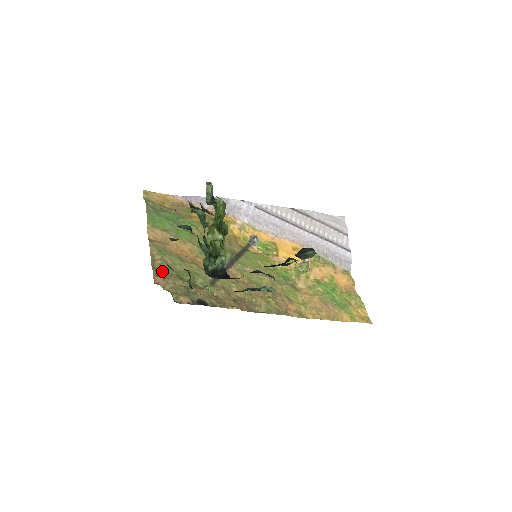
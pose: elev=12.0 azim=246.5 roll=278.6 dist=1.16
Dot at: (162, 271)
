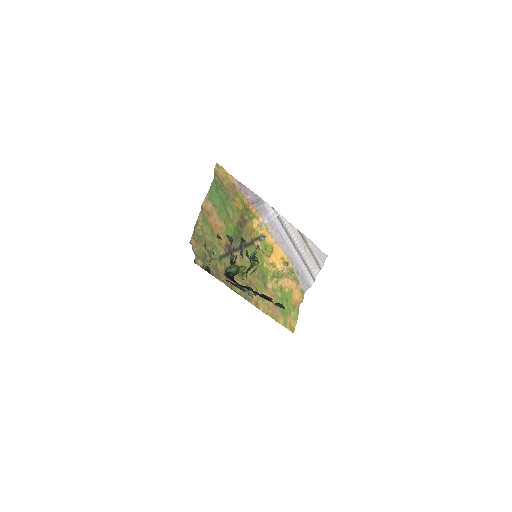
Dot at: (198, 235)
